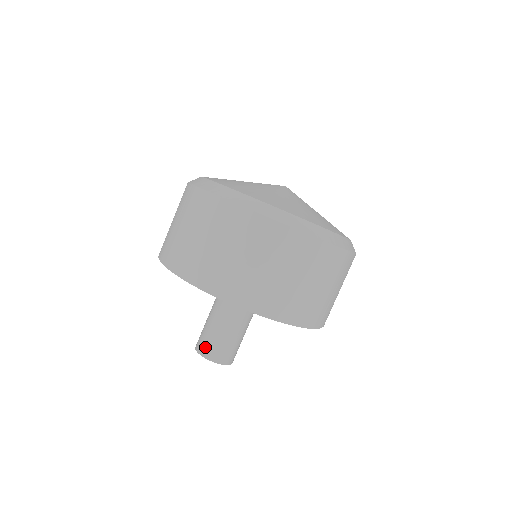
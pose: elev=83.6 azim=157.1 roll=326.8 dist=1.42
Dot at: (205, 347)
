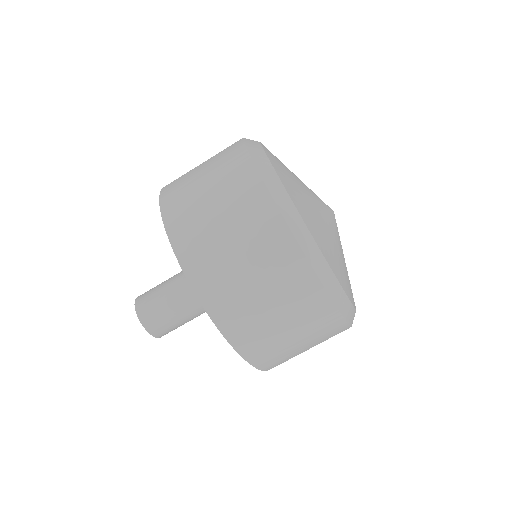
Dot at: (144, 297)
